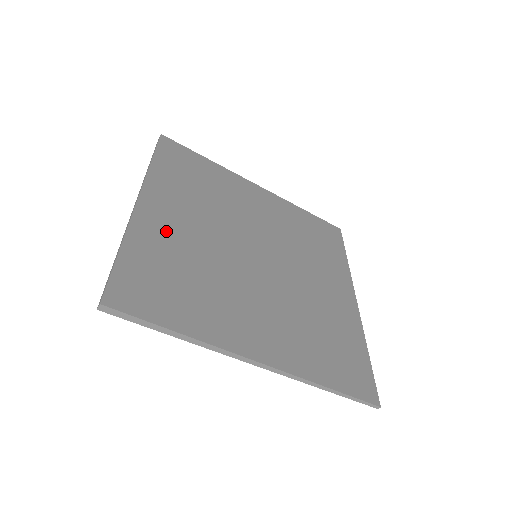
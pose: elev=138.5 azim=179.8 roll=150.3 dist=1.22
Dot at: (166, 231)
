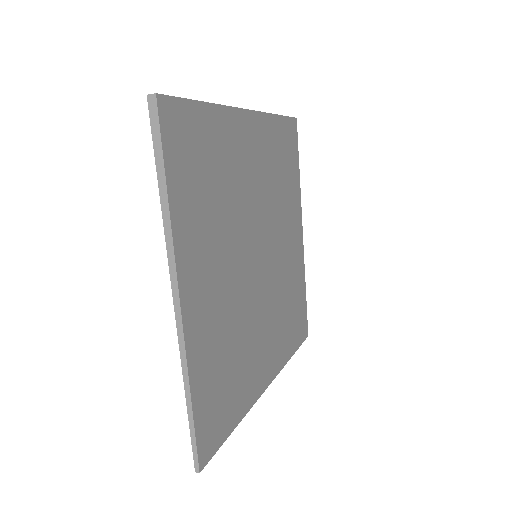
Dot at: (237, 148)
